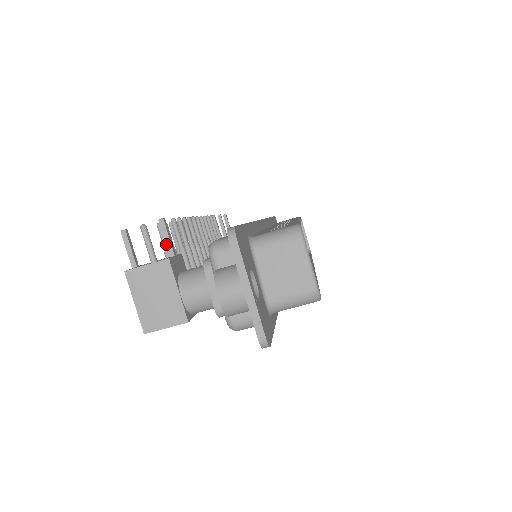
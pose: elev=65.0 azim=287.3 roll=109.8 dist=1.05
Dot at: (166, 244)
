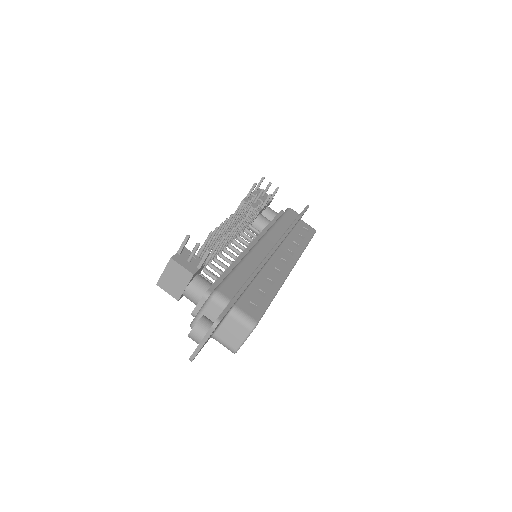
Dot at: (201, 262)
